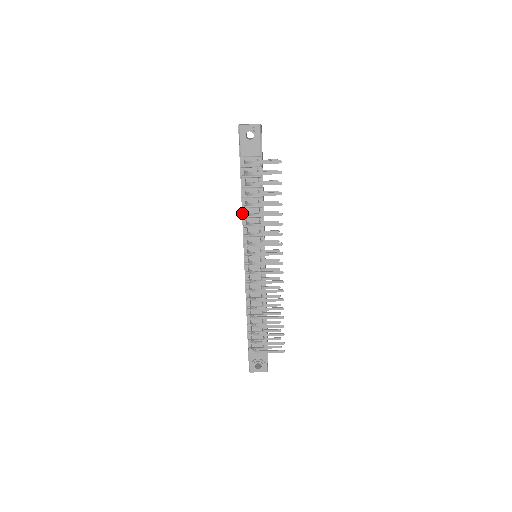
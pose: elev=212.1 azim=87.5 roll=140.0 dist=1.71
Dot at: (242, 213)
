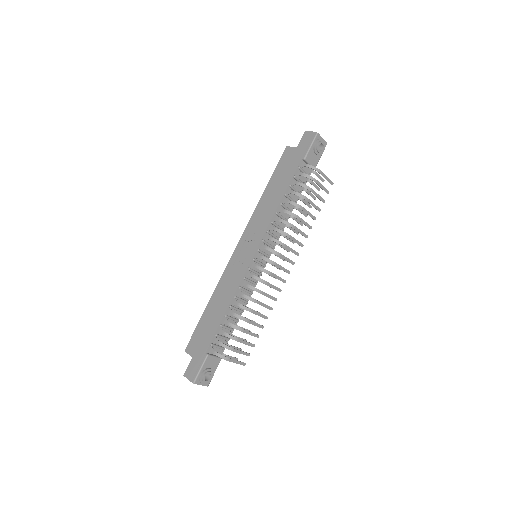
Dot at: (277, 209)
